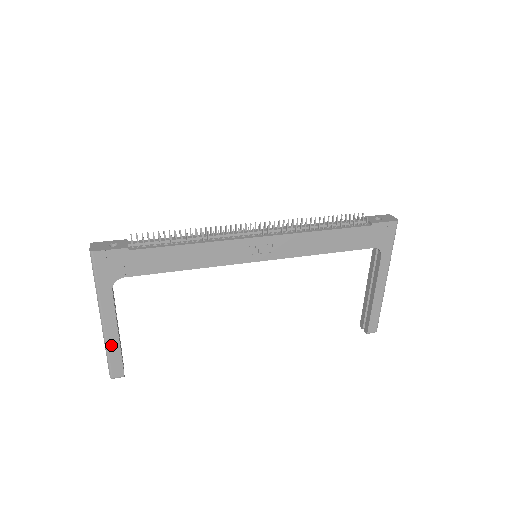
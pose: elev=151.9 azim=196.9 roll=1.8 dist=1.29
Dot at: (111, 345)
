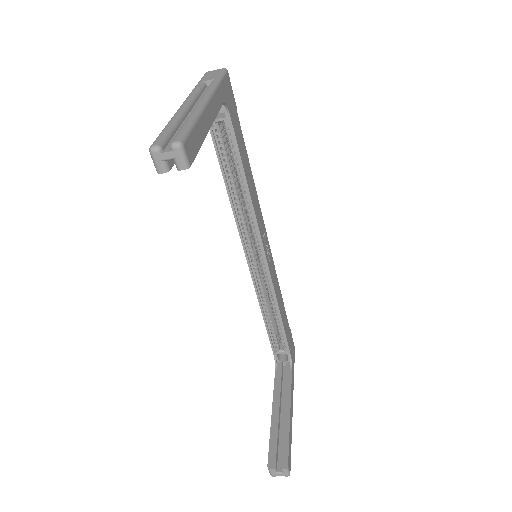
Dot at: (202, 123)
